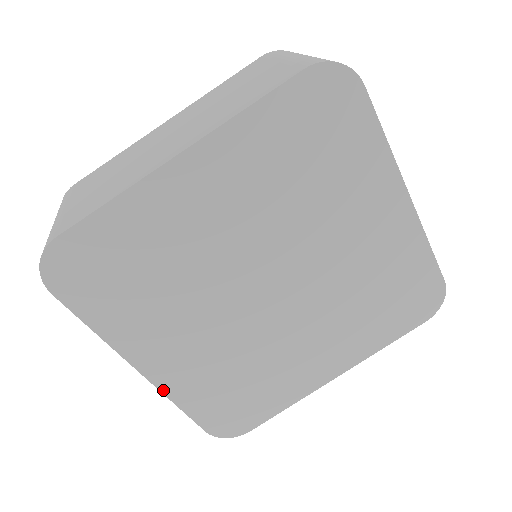
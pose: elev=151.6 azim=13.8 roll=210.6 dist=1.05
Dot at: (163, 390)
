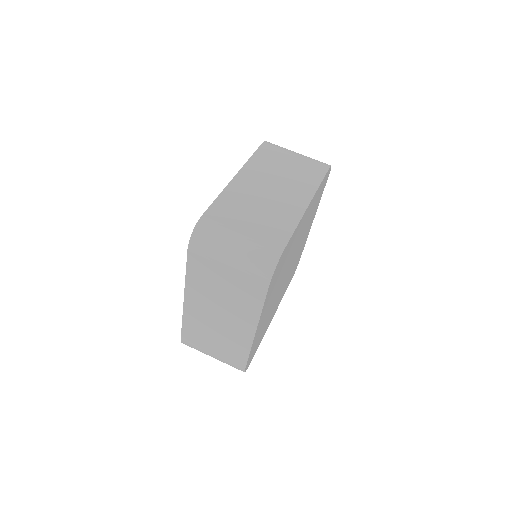
Dot at: occluded
